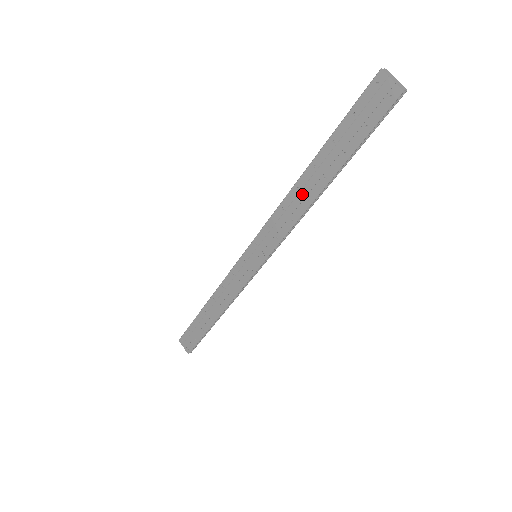
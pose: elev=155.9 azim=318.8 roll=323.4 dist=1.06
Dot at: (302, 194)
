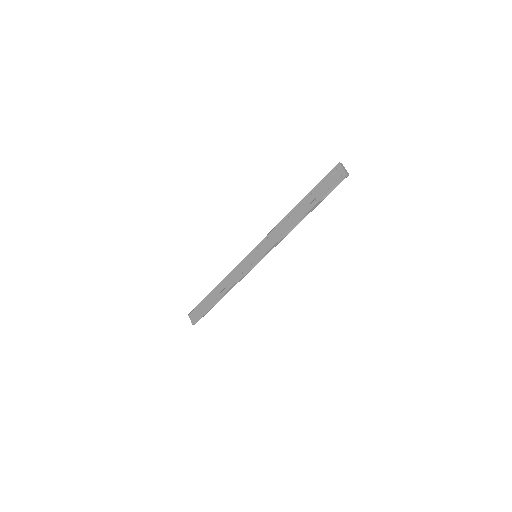
Dot at: (290, 220)
